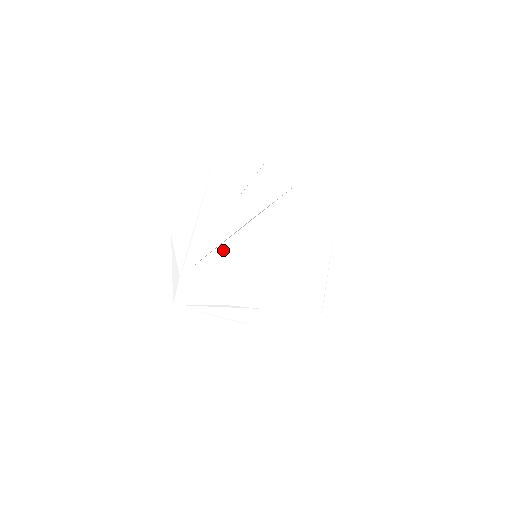
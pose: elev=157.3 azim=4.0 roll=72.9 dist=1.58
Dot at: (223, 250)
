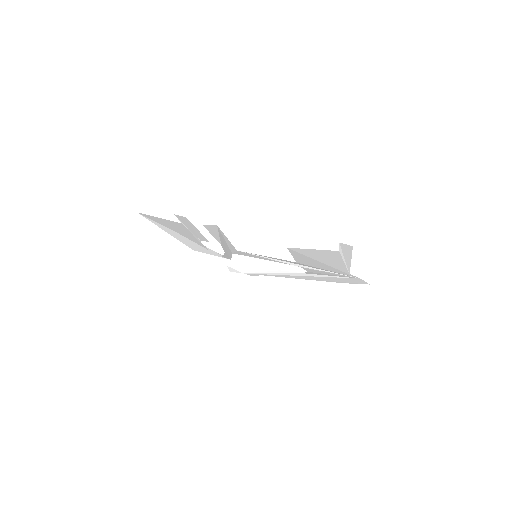
Dot at: (231, 254)
